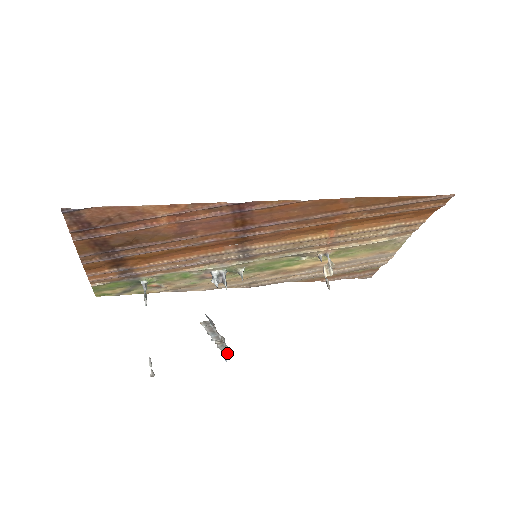
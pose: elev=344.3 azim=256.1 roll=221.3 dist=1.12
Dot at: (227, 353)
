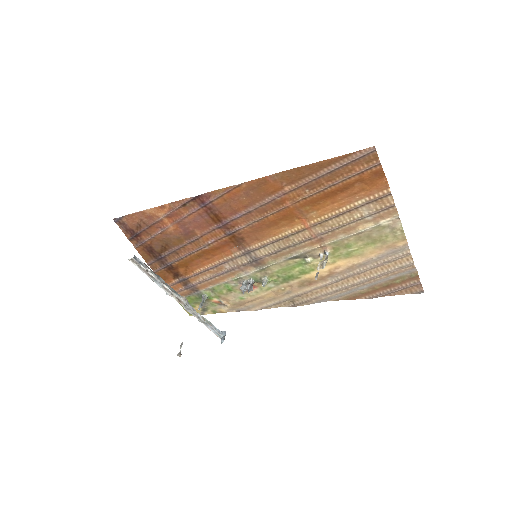
Dot at: (209, 326)
